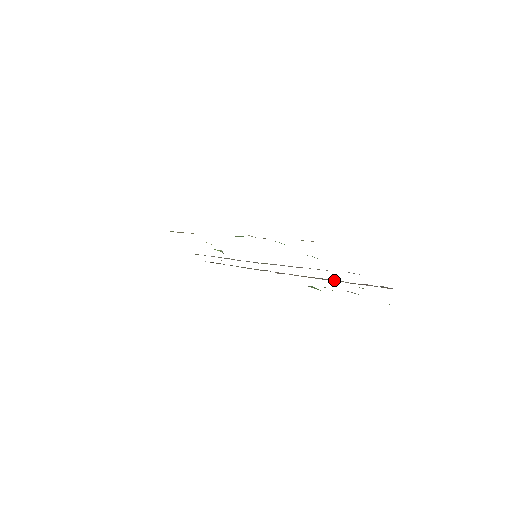
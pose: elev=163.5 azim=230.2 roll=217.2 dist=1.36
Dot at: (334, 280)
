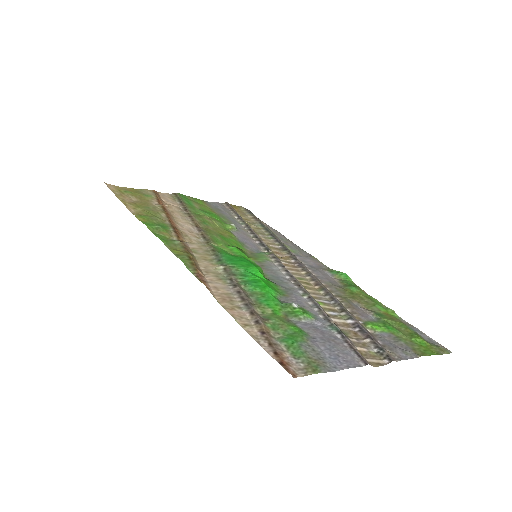
Dot at: (340, 307)
